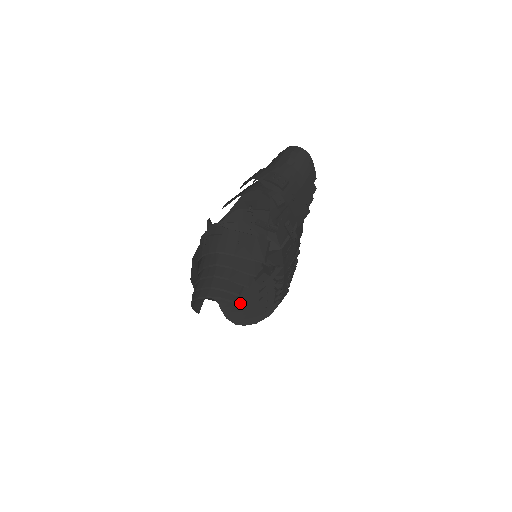
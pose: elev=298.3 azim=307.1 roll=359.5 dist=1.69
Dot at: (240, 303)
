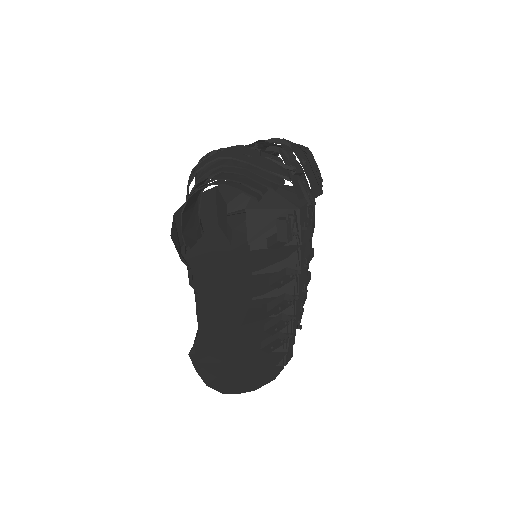
Dot at: (243, 297)
